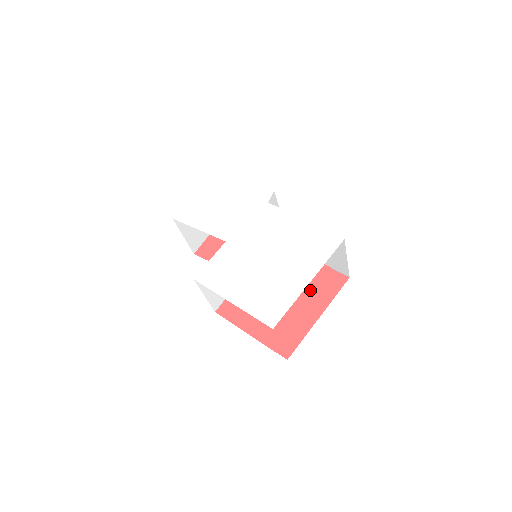
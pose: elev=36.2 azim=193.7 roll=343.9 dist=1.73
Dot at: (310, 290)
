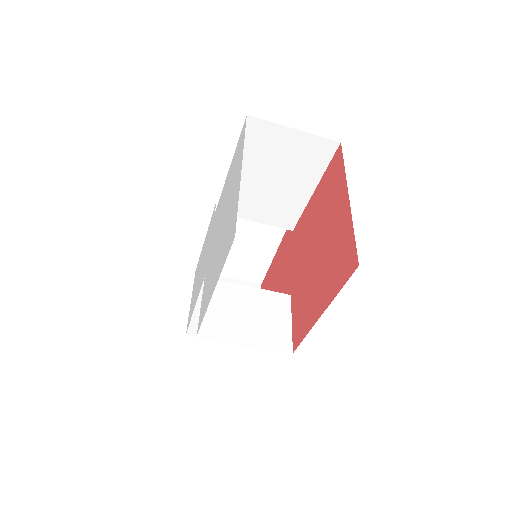
Dot at: (328, 203)
